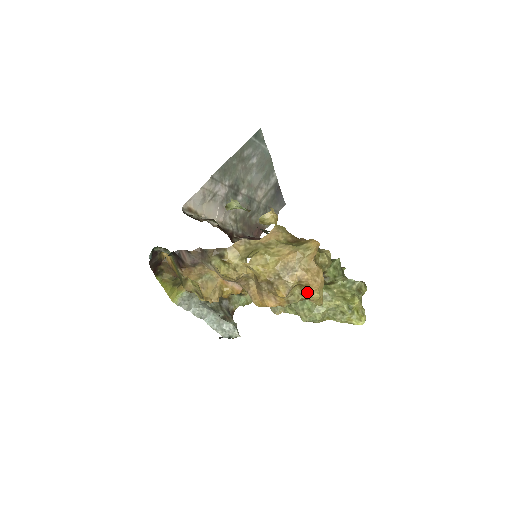
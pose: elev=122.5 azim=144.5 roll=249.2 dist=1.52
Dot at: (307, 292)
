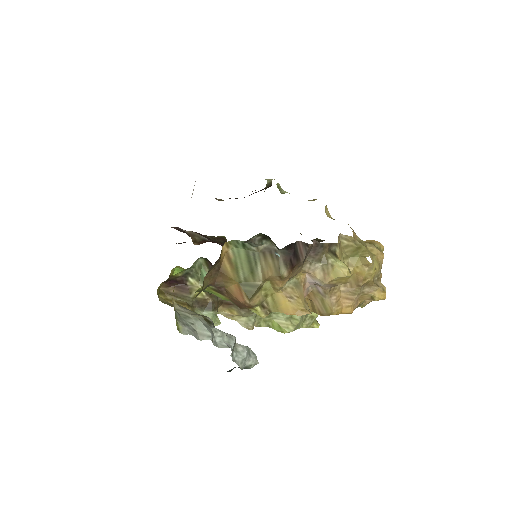
Dot at: occluded
